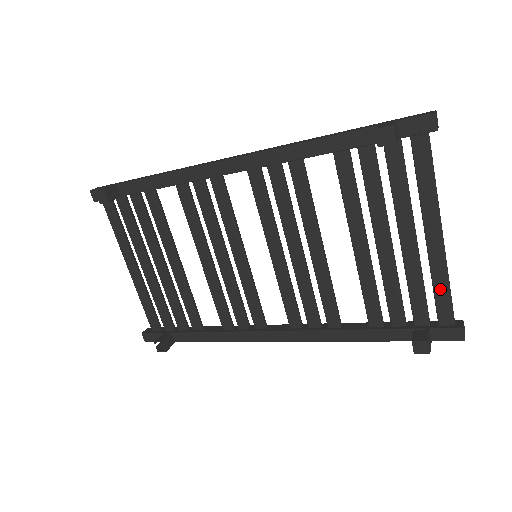
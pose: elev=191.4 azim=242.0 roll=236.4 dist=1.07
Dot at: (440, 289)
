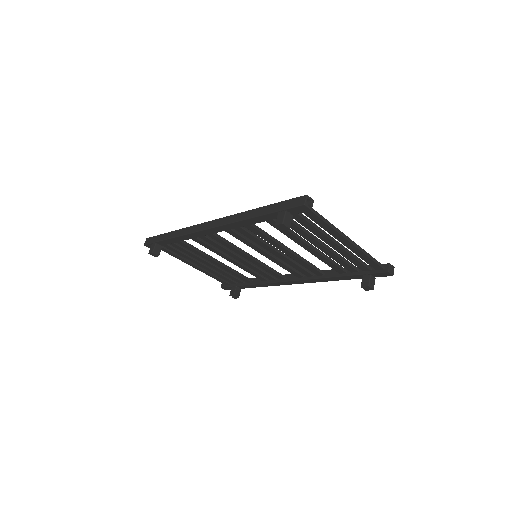
Dot at: (365, 259)
